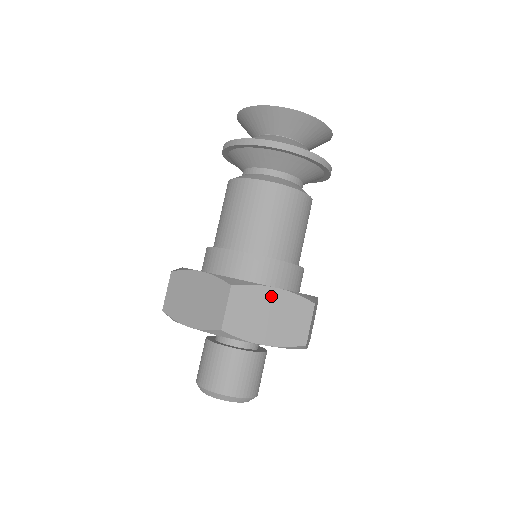
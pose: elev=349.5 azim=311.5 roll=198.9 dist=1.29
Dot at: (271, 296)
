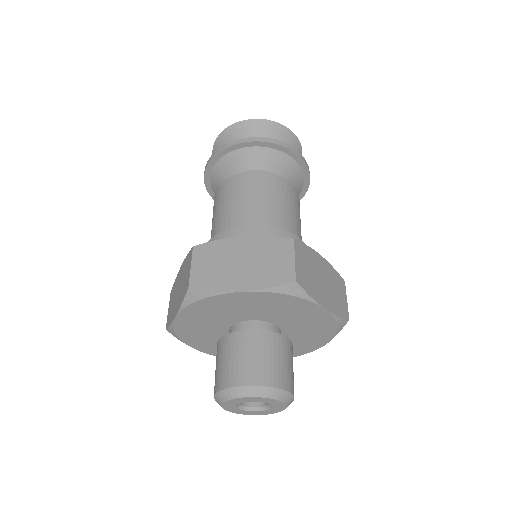
Dot at: (319, 262)
